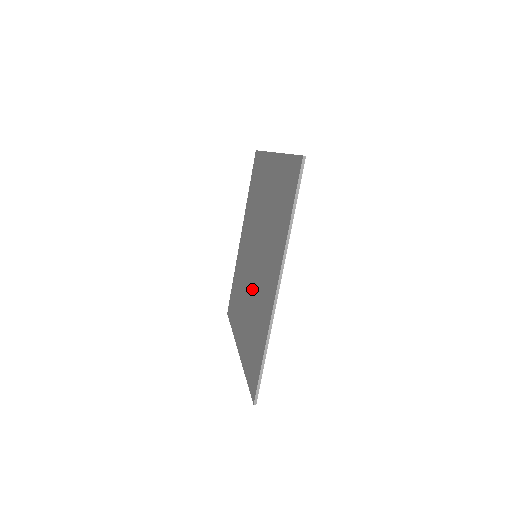
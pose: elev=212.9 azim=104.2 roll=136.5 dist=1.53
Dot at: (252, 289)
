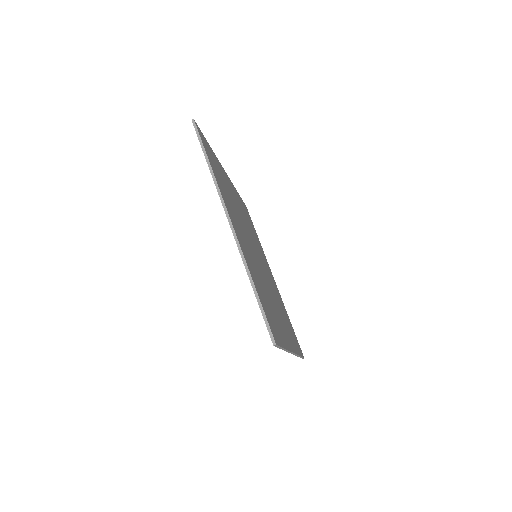
Dot at: occluded
